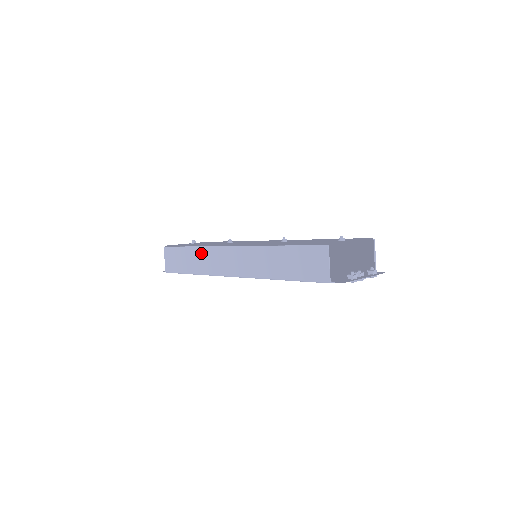
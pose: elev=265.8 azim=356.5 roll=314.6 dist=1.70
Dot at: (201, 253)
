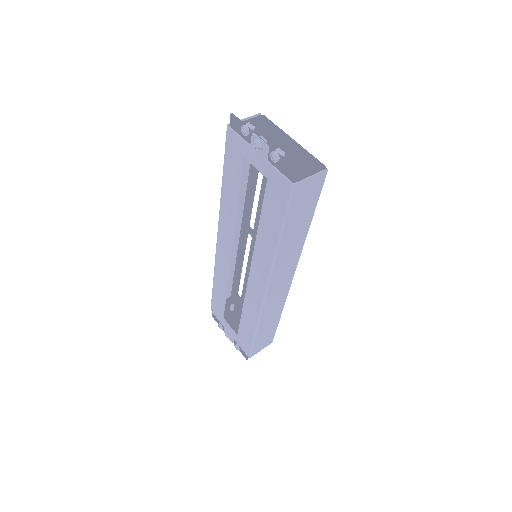
Dot at: (233, 260)
